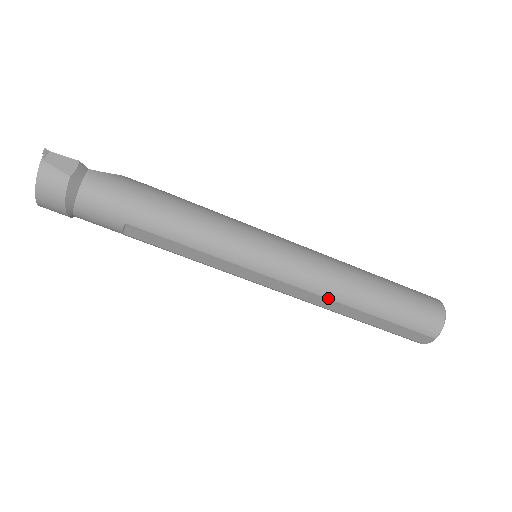
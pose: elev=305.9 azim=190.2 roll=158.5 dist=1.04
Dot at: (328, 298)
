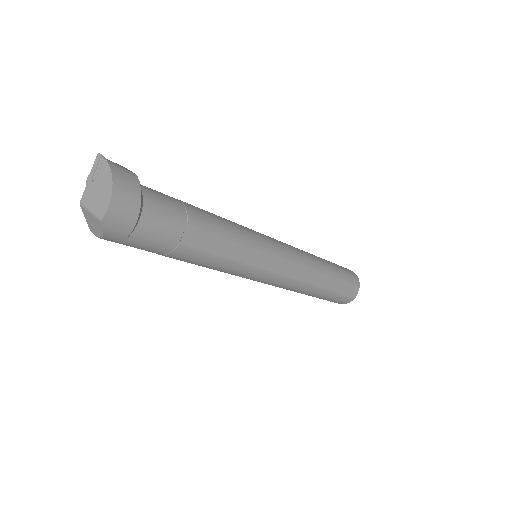
Dot at: (313, 269)
